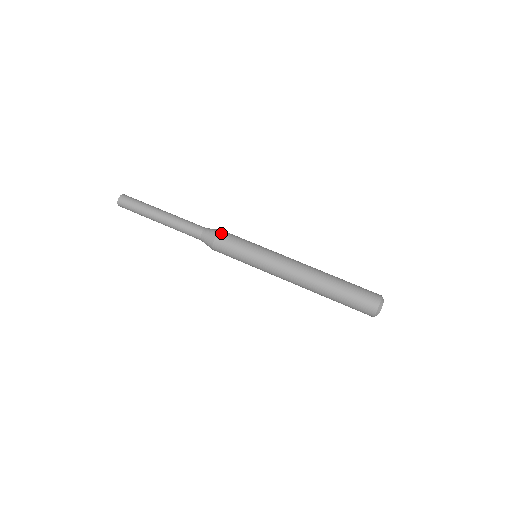
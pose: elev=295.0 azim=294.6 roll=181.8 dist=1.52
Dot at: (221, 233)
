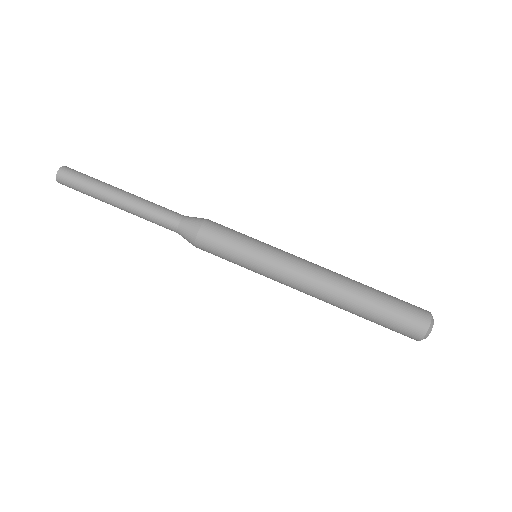
Dot at: (205, 227)
